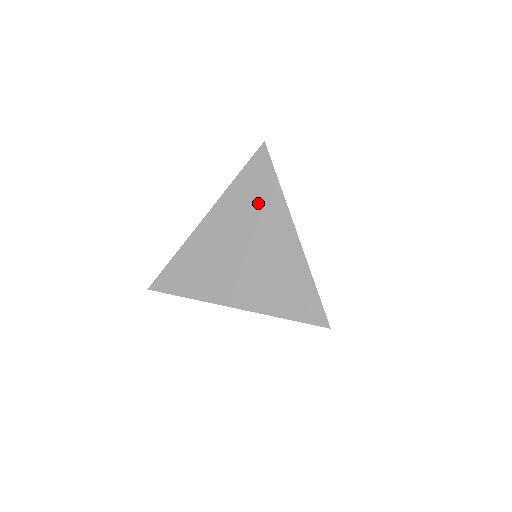
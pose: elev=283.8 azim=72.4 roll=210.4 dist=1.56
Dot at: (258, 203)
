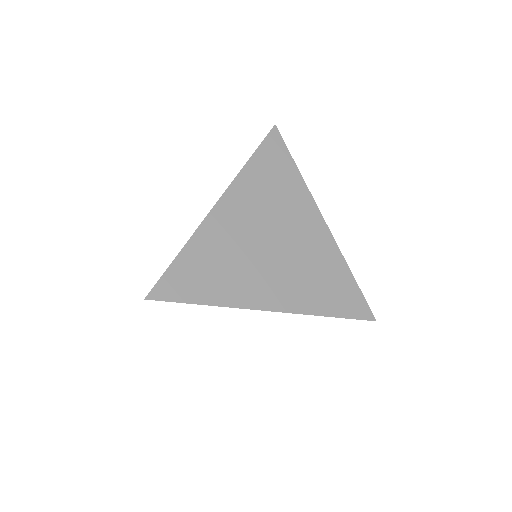
Dot at: (280, 190)
